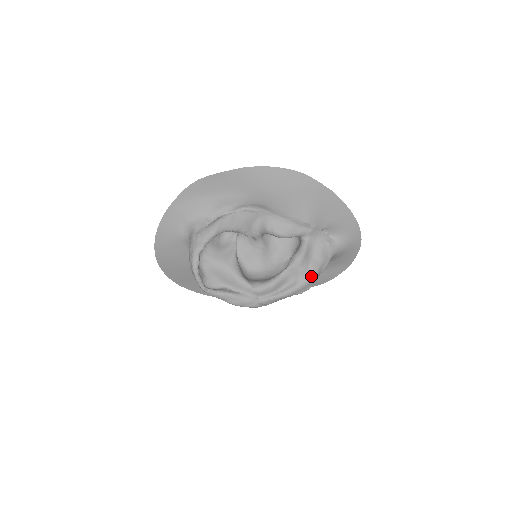
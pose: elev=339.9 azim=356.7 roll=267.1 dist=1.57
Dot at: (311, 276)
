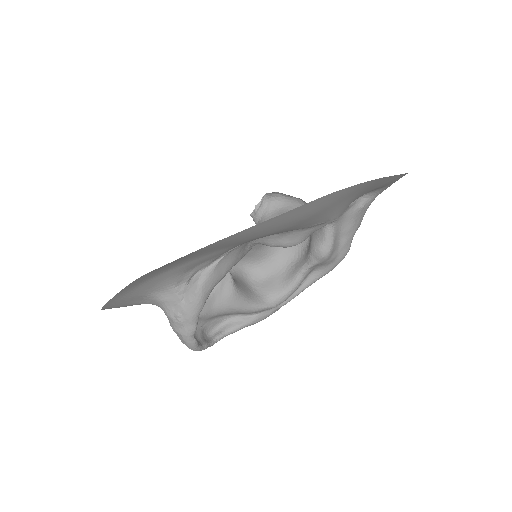
Dot at: (343, 257)
